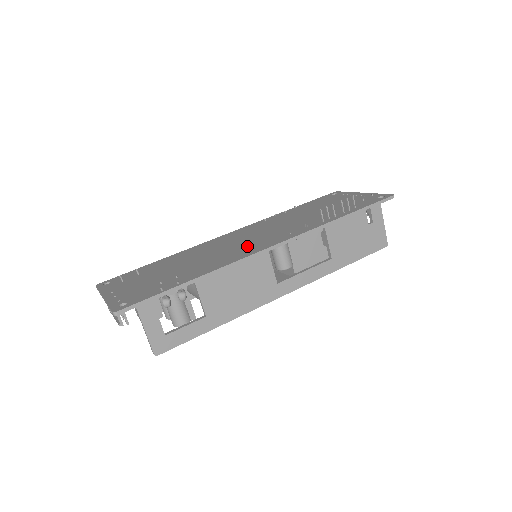
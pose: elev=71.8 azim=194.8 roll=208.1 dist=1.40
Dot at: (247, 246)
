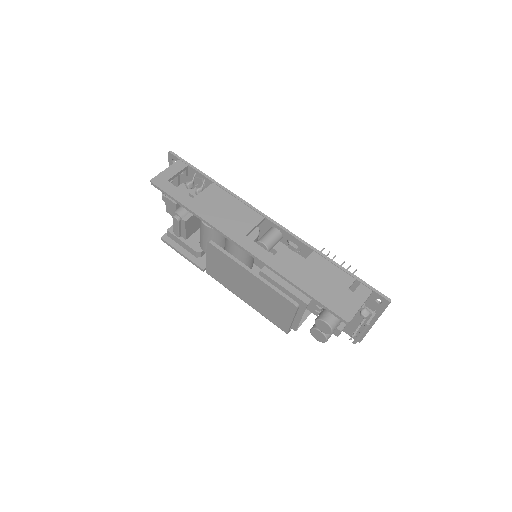
Dot at: occluded
